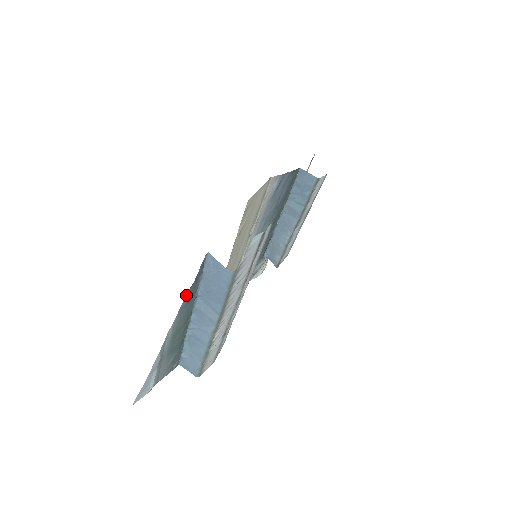
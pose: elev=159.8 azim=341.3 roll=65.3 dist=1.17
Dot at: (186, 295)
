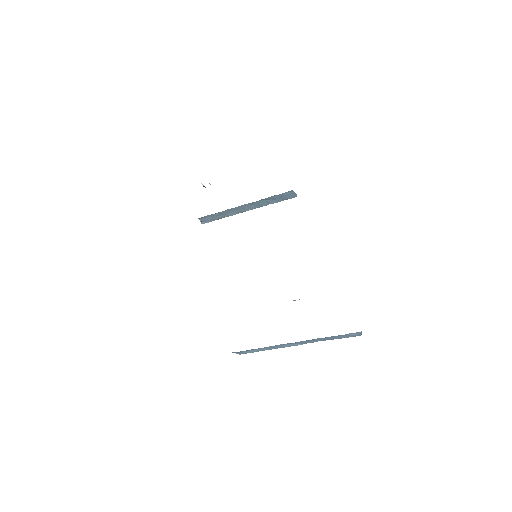
Dot at: occluded
